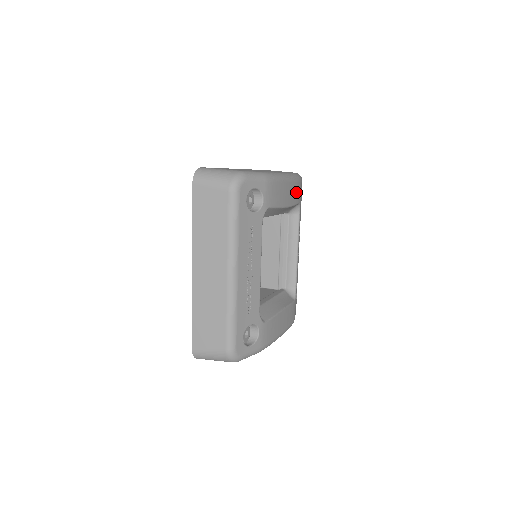
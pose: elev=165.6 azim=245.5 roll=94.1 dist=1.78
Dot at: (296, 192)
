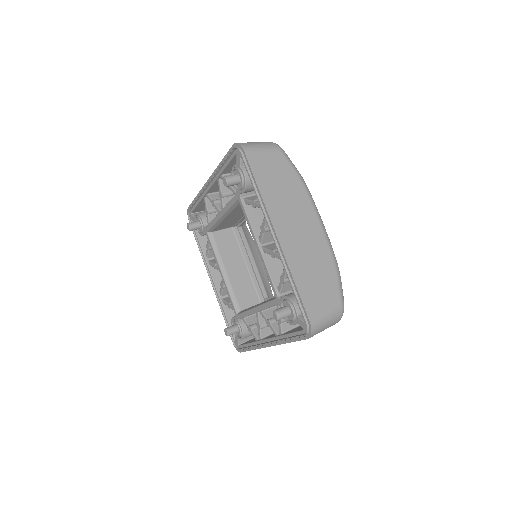
Dot at: occluded
